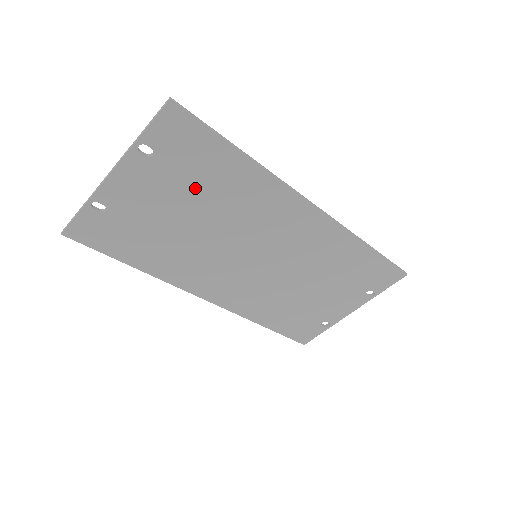
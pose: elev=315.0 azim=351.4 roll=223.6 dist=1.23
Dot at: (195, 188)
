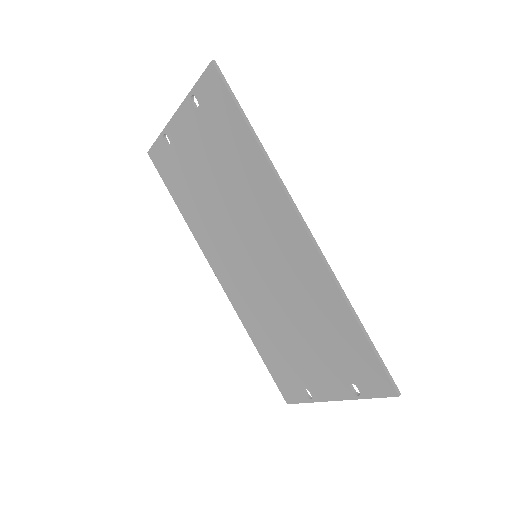
Dot at: (220, 153)
